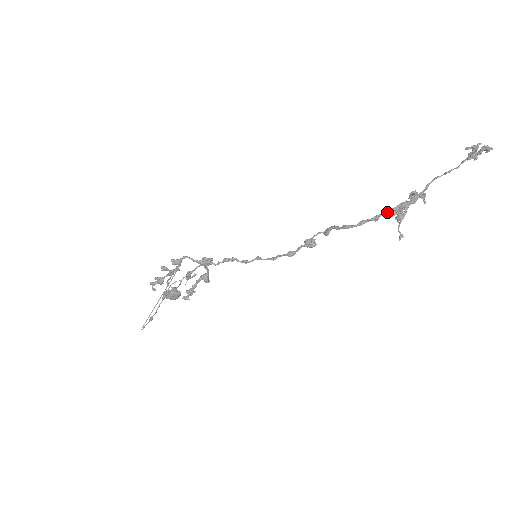
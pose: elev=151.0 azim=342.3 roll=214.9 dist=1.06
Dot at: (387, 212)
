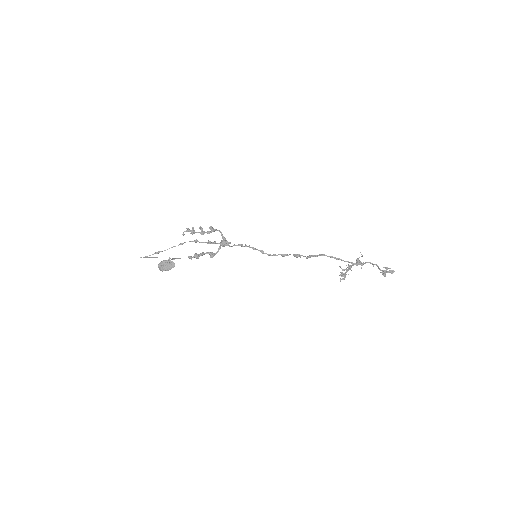
Dot at: (344, 261)
